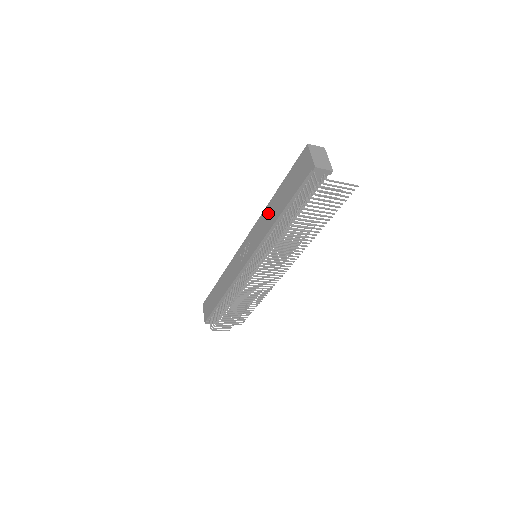
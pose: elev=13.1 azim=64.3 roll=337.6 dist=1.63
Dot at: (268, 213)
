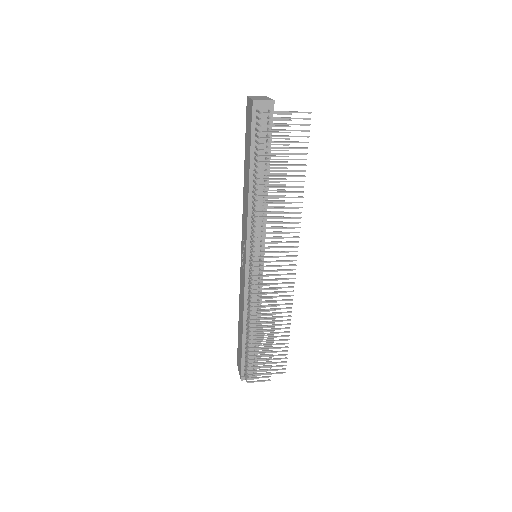
Dot at: (244, 193)
